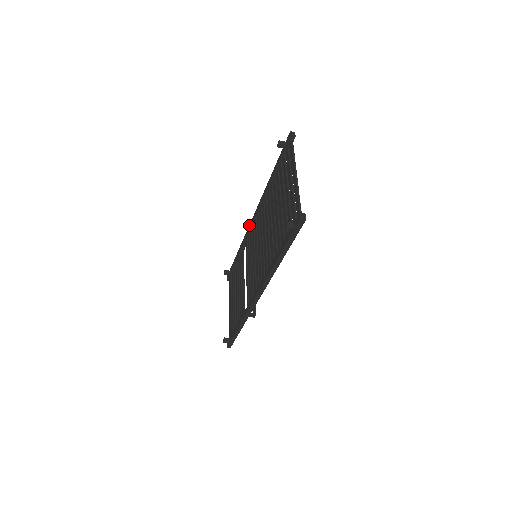
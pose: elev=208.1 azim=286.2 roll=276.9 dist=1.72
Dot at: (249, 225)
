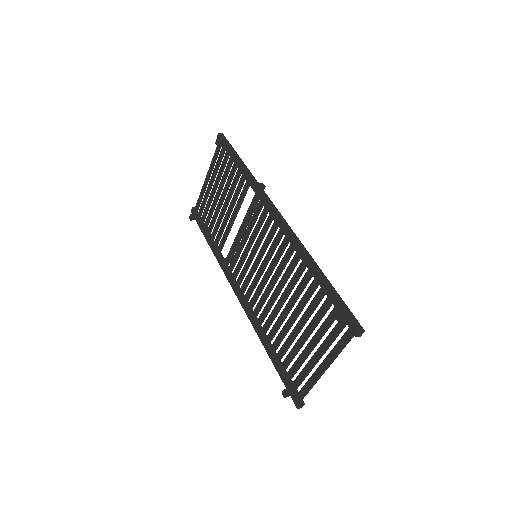
Dot at: (268, 205)
